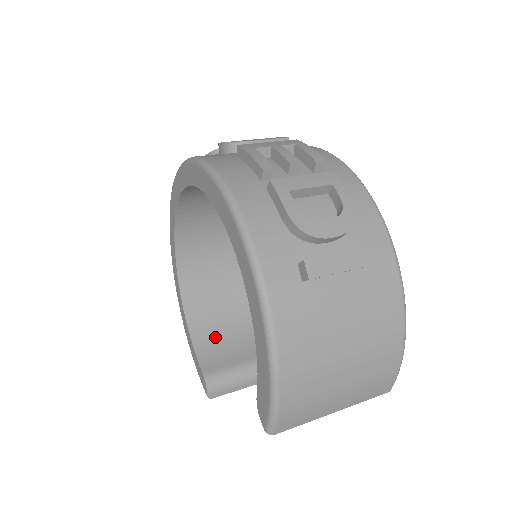
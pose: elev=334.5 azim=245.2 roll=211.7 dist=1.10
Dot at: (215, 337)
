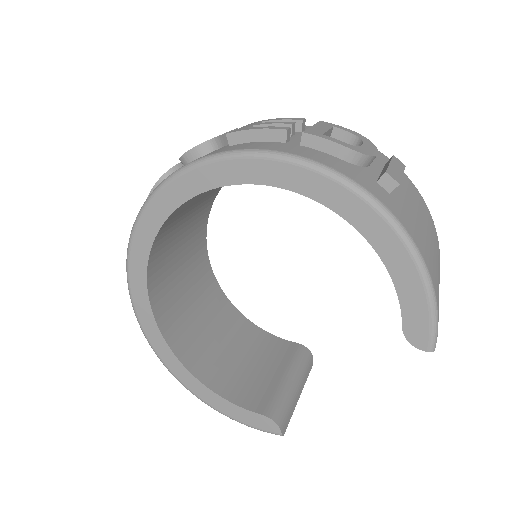
Dot at: (237, 381)
